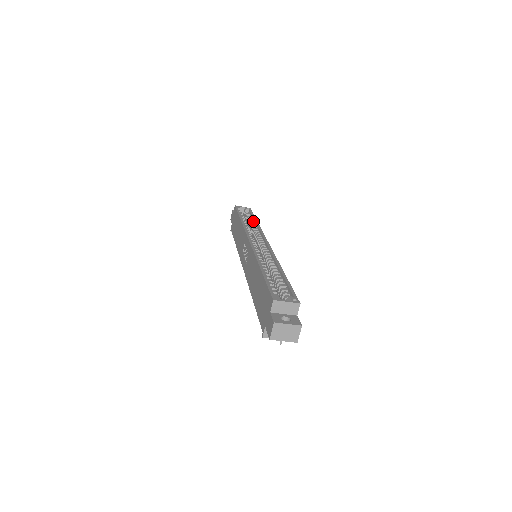
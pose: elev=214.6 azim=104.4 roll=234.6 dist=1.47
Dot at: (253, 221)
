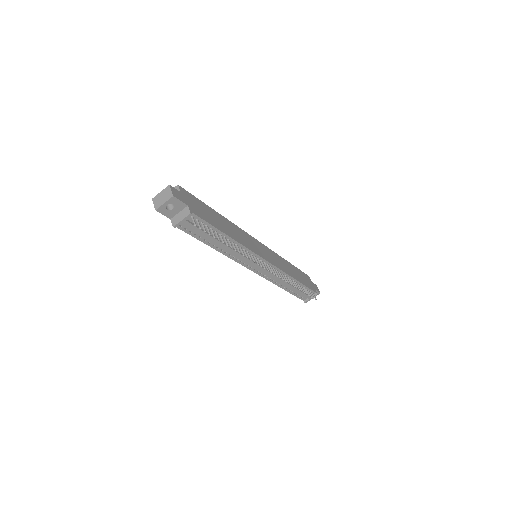
Dot at: occluded
